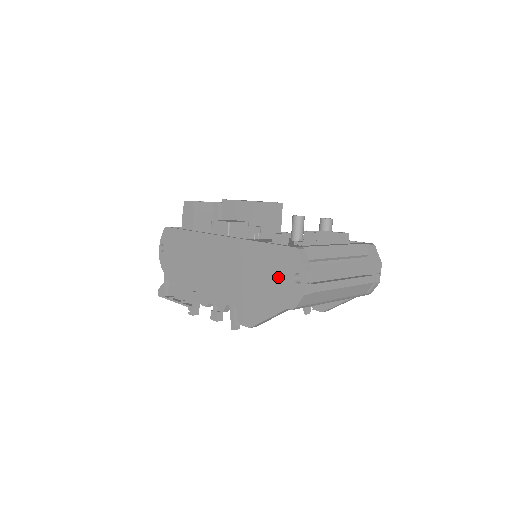
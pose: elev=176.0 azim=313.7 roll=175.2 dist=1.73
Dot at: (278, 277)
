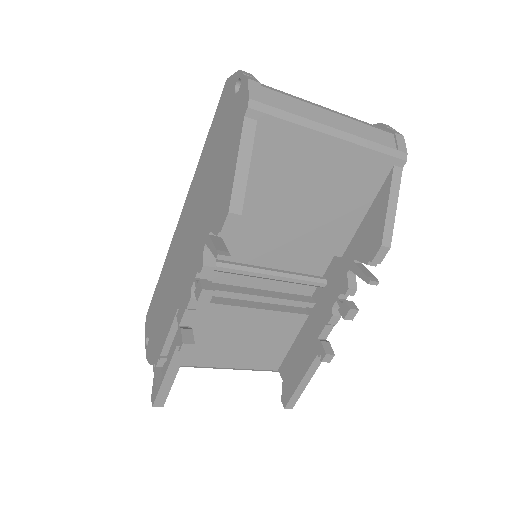
Dot at: (225, 124)
